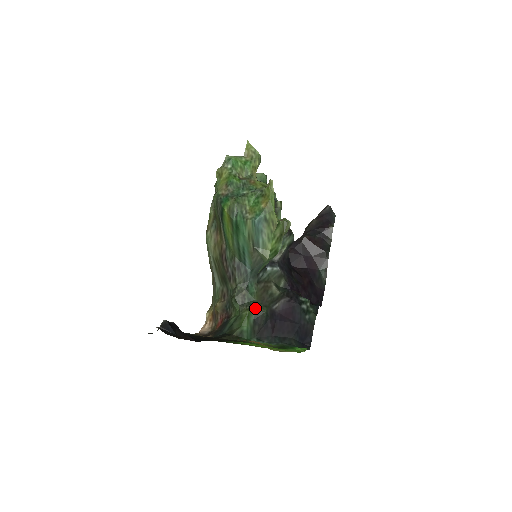
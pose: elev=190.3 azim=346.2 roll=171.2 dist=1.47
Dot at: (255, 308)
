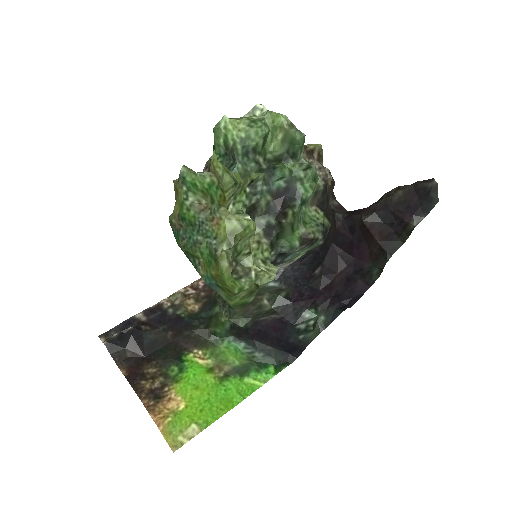
Dot at: (233, 318)
